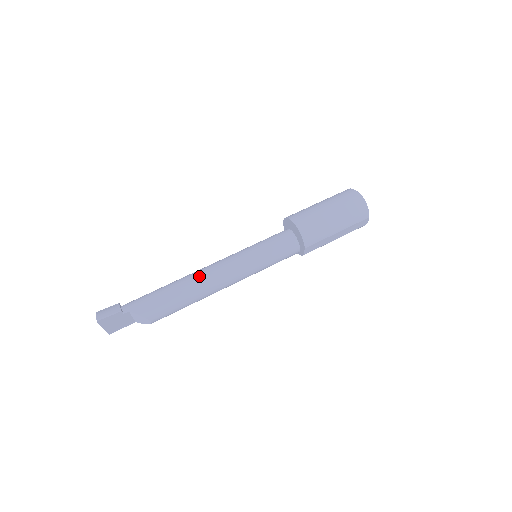
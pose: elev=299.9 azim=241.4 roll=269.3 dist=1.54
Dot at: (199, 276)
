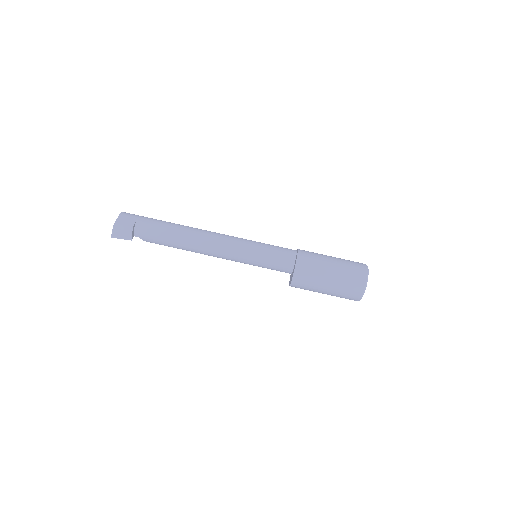
Dot at: (201, 250)
